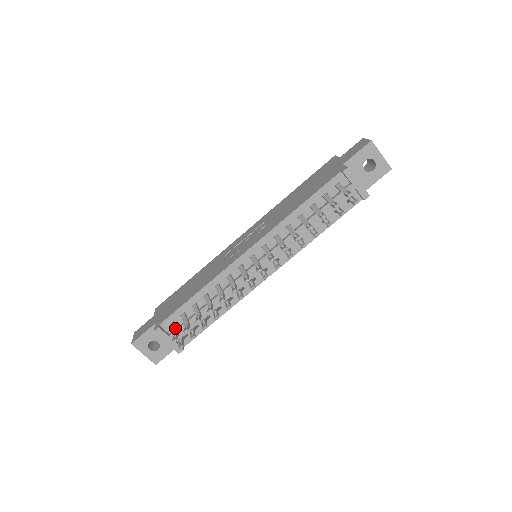
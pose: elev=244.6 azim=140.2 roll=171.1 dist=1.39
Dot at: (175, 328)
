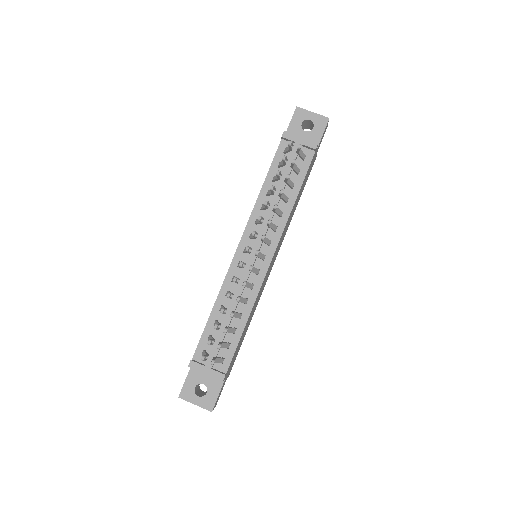
Dot at: (205, 352)
